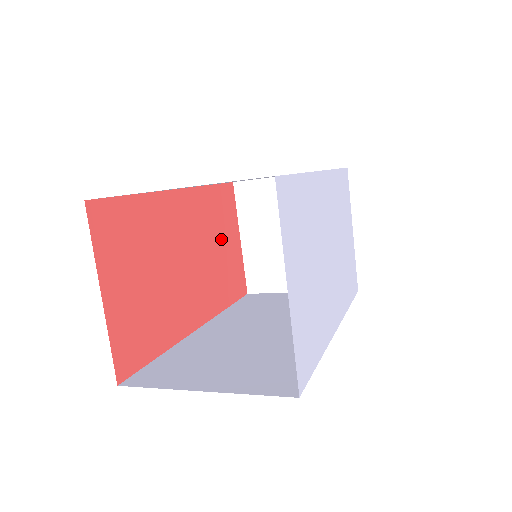
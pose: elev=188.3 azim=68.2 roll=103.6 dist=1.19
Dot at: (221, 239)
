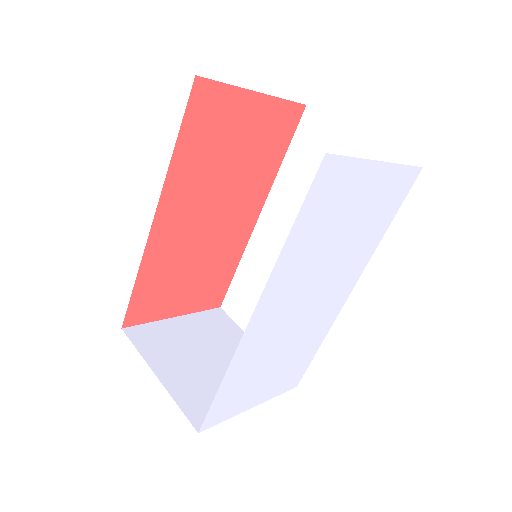
Dot at: (231, 147)
